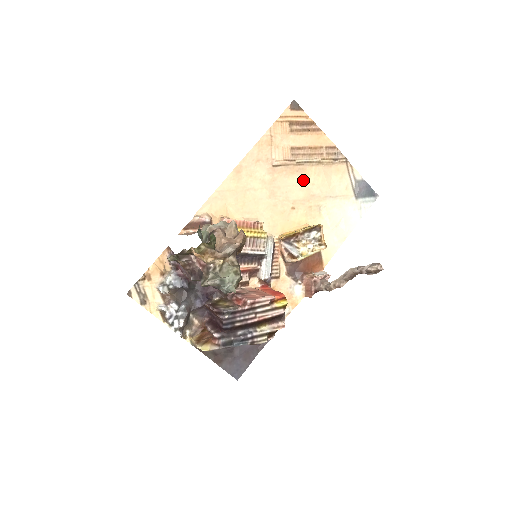
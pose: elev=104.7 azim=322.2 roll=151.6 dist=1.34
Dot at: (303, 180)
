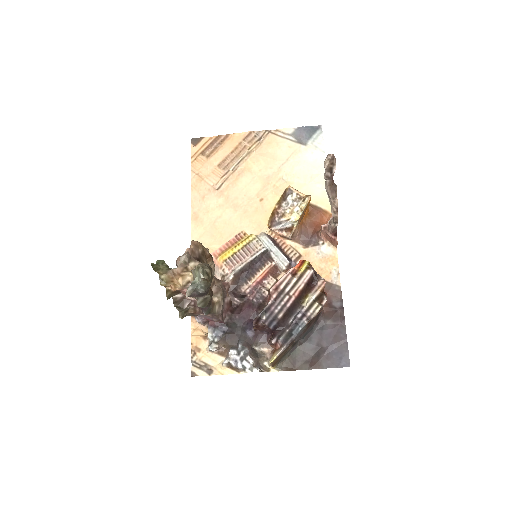
Dot at: (249, 176)
